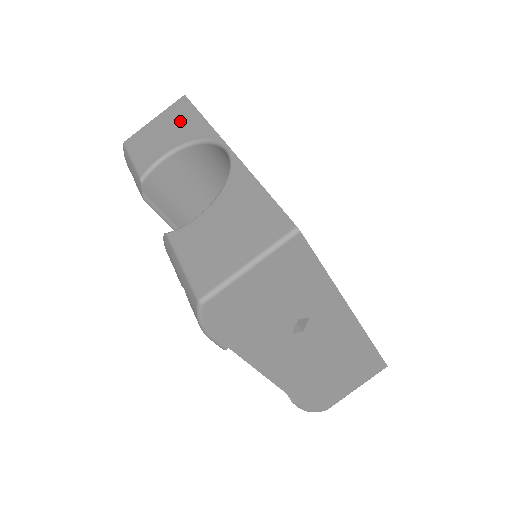
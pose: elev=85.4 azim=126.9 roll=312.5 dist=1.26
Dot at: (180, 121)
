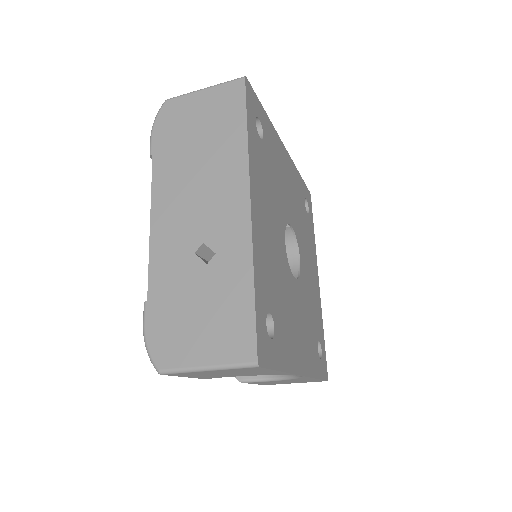
Dot at: occluded
